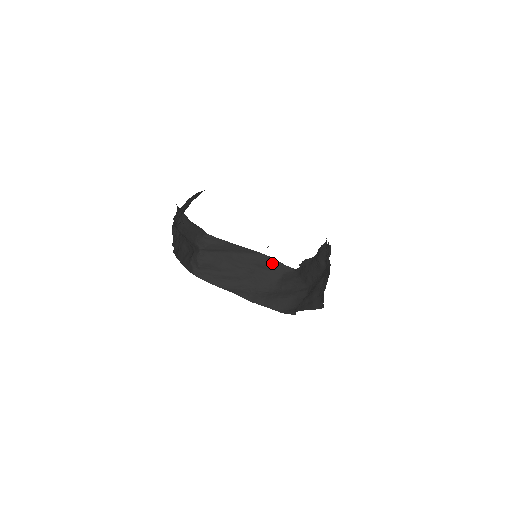
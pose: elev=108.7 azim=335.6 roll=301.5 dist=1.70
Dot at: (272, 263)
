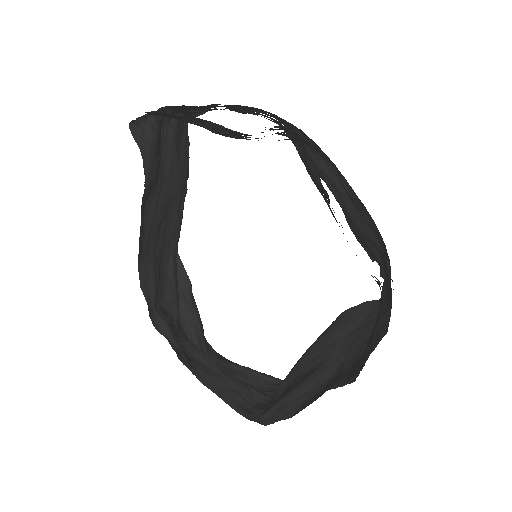
Dot at: (356, 313)
